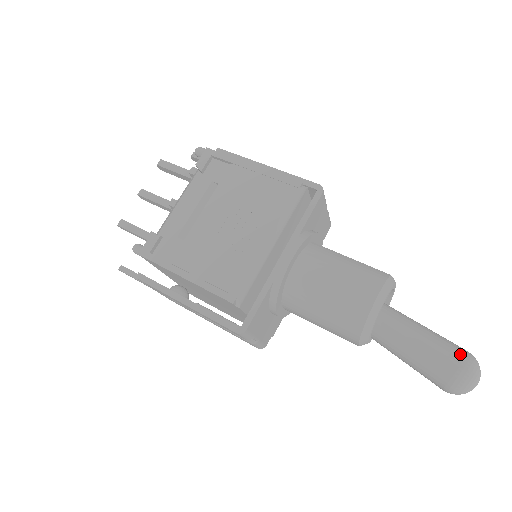
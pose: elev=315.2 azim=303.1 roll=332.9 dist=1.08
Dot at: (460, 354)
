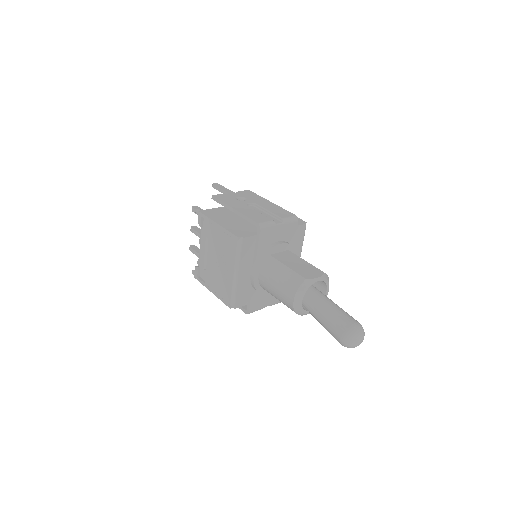
Dot at: (342, 330)
